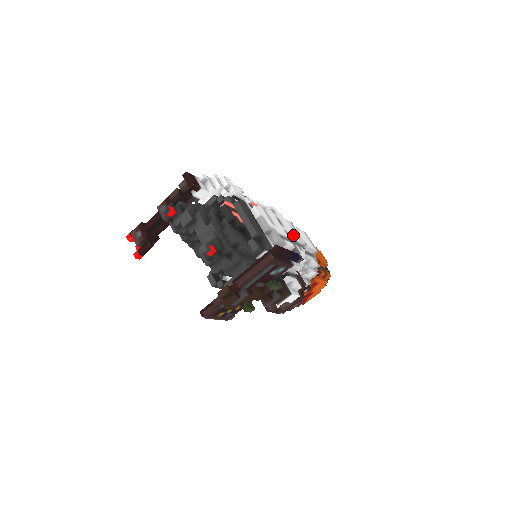
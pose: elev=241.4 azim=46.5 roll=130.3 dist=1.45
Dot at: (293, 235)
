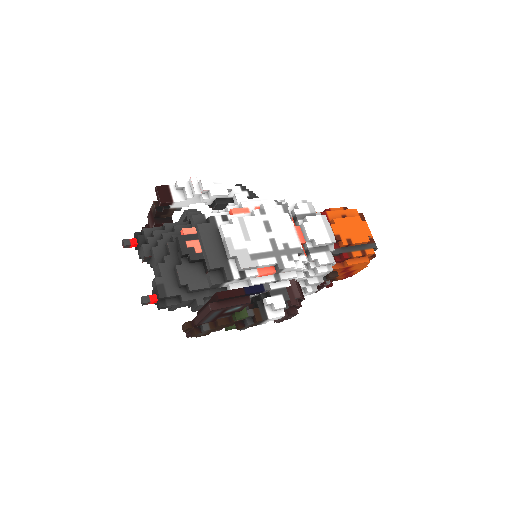
Dot at: (287, 238)
